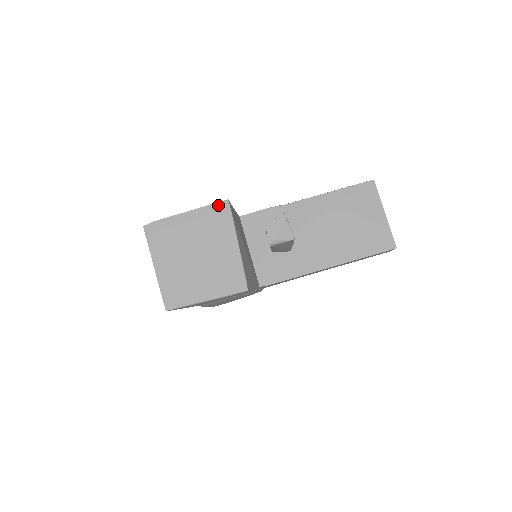
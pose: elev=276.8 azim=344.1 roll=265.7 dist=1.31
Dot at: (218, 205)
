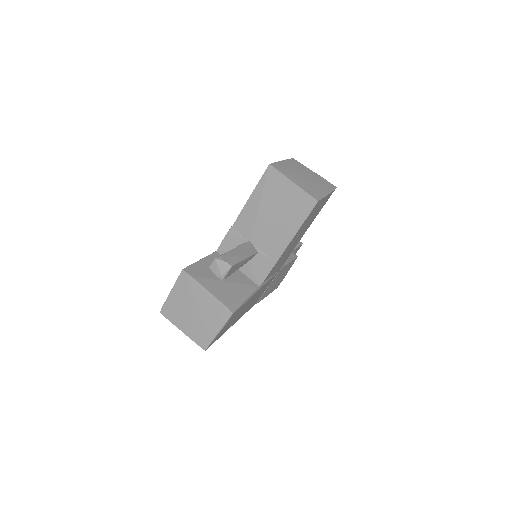
Dot at: (181, 276)
